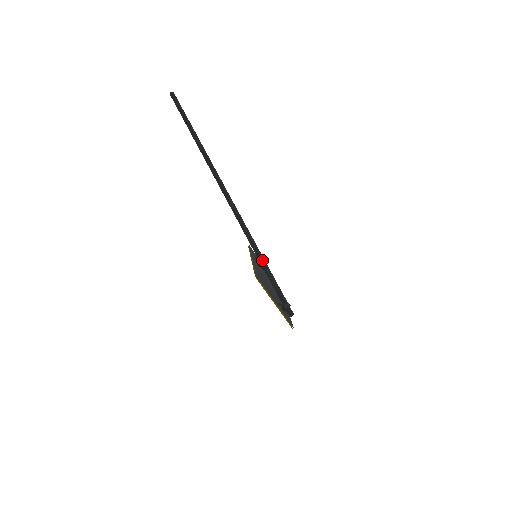
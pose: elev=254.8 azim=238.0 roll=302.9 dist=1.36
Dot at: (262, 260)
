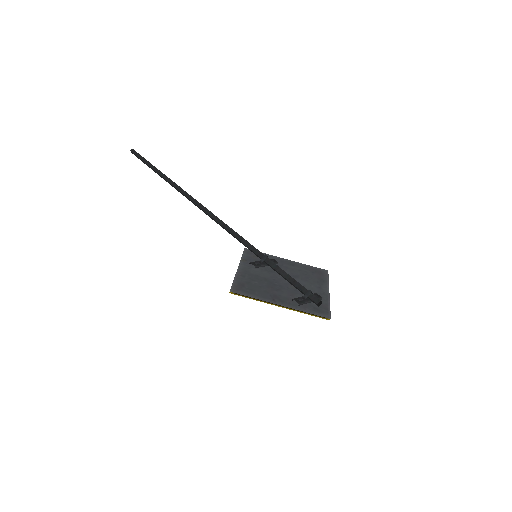
Dot at: (261, 257)
